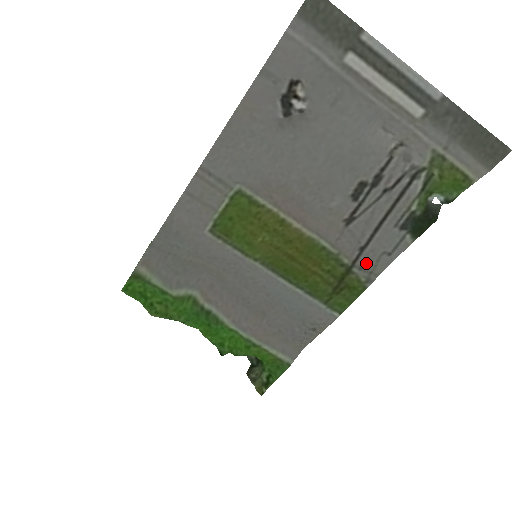
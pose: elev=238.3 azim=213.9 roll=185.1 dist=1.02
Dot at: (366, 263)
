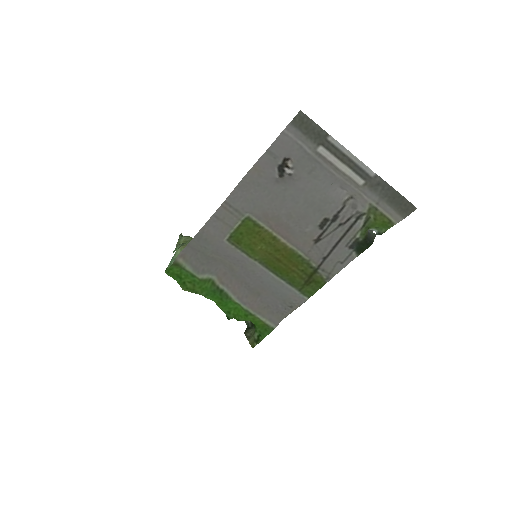
Dot at: (327, 267)
